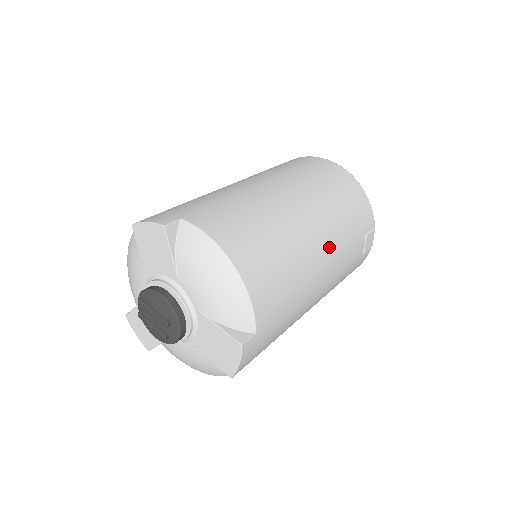
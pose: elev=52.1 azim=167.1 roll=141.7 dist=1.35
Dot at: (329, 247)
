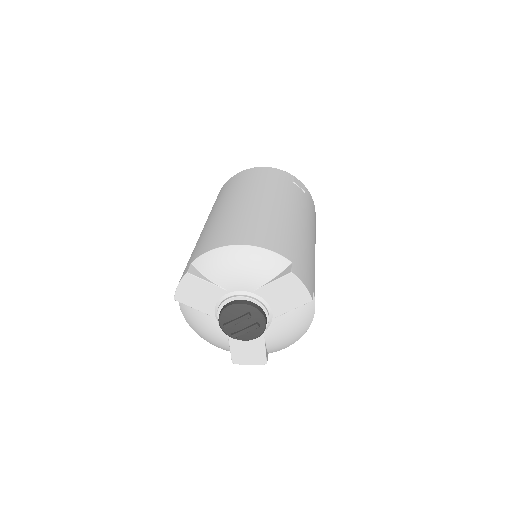
Dot at: (279, 201)
